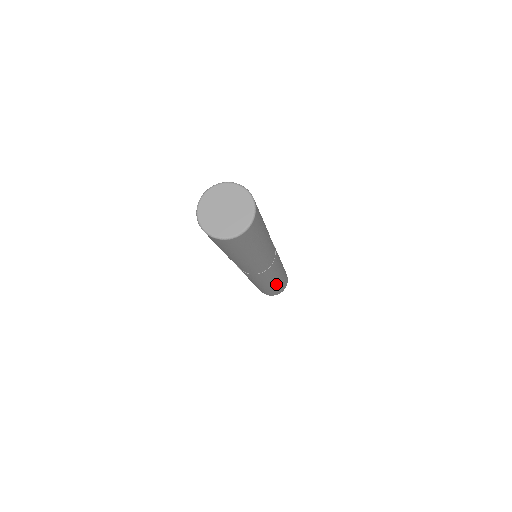
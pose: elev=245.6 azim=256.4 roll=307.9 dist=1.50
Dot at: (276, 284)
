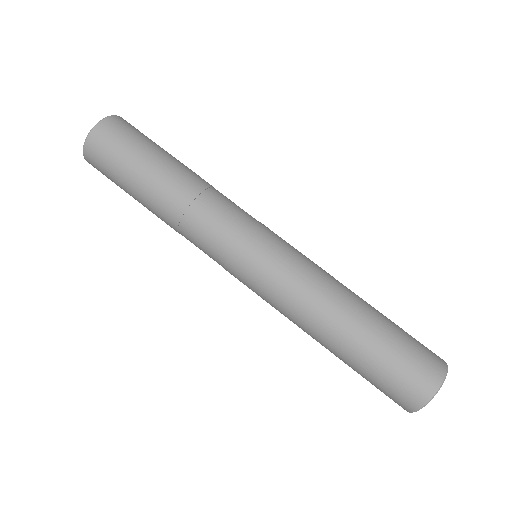
Dot at: (361, 310)
